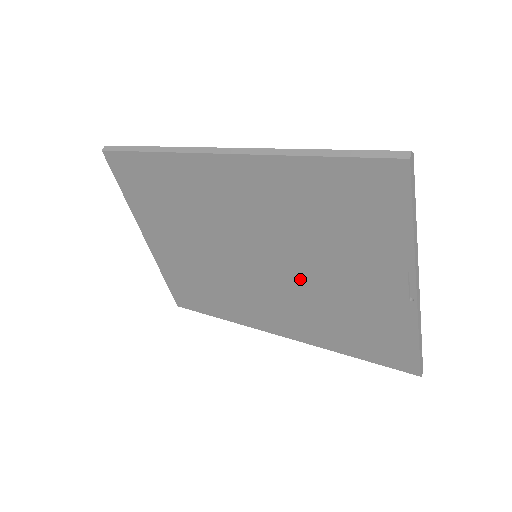
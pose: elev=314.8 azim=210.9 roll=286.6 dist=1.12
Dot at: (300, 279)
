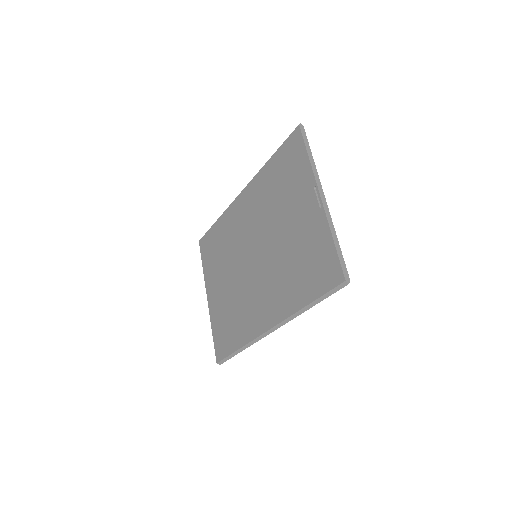
Dot at: (274, 250)
